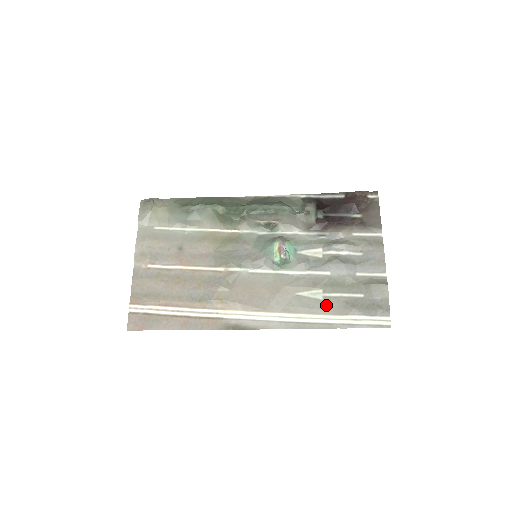
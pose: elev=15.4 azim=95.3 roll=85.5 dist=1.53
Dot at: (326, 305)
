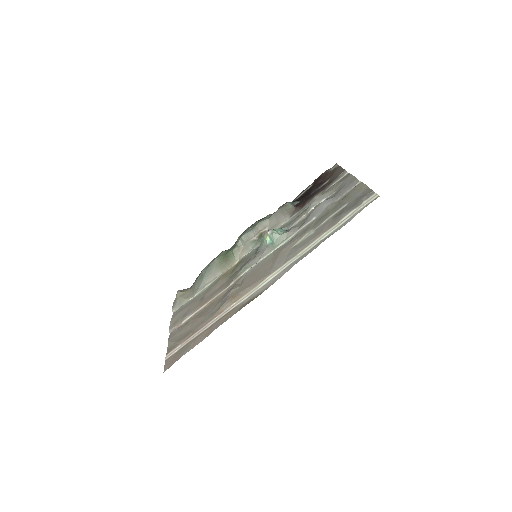
Dot at: (318, 232)
